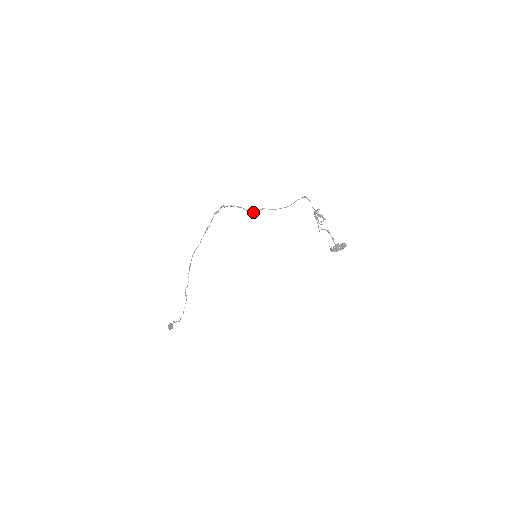
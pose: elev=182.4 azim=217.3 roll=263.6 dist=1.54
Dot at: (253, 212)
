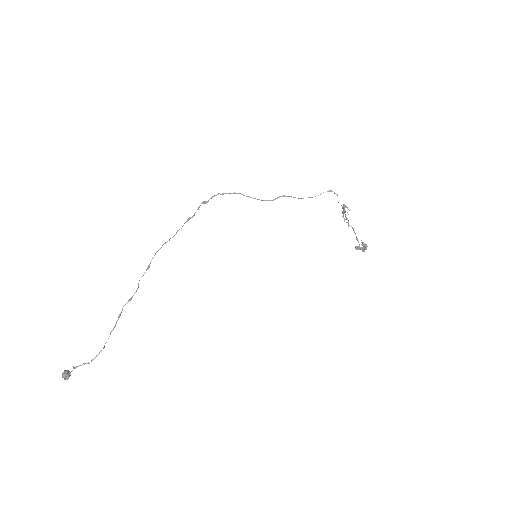
Dot at: (267, 200)
